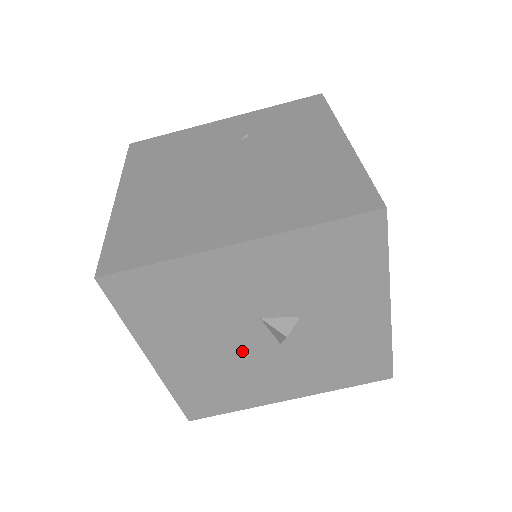
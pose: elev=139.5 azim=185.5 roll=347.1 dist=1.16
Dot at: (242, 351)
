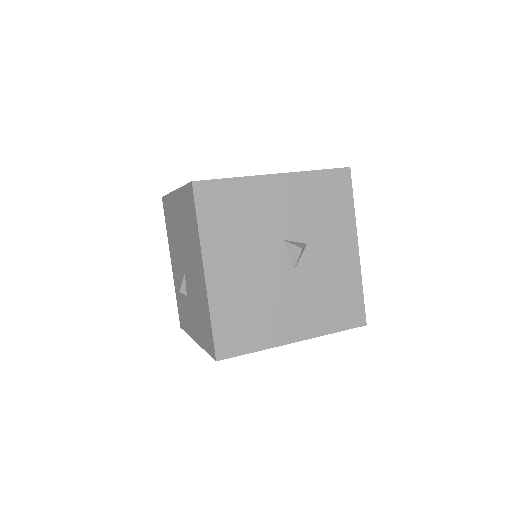
Dot at: (269, 273)
